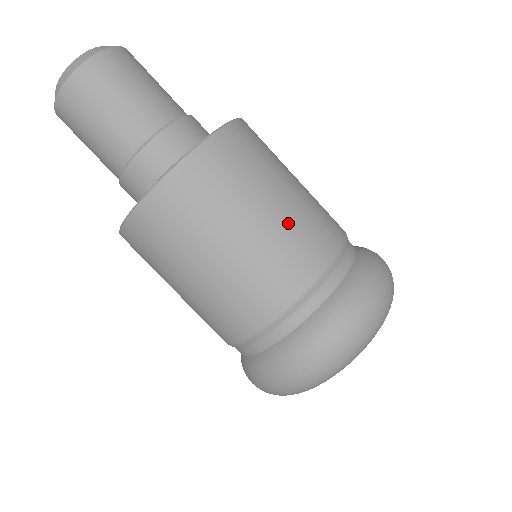
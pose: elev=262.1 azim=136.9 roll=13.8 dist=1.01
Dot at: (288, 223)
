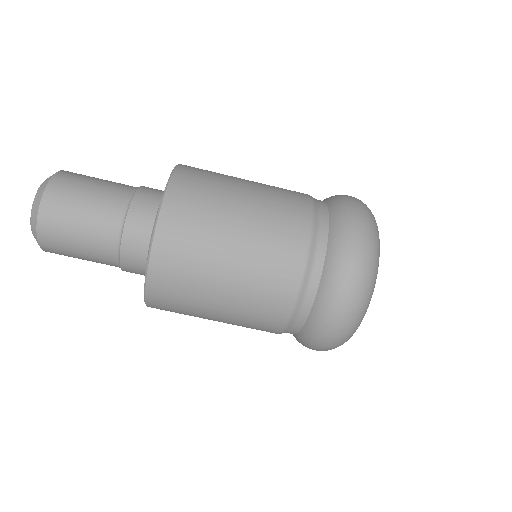
Dot at: (266, 187)
